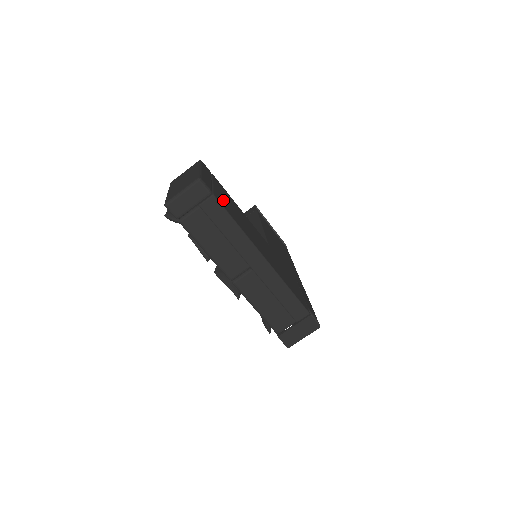
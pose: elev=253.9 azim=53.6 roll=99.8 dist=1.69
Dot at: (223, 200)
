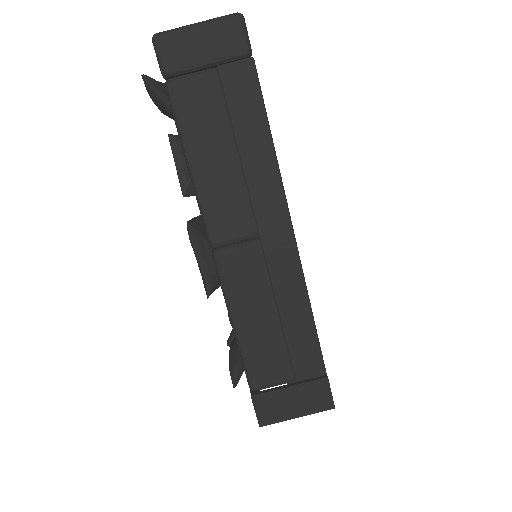
Dot at: occluded
